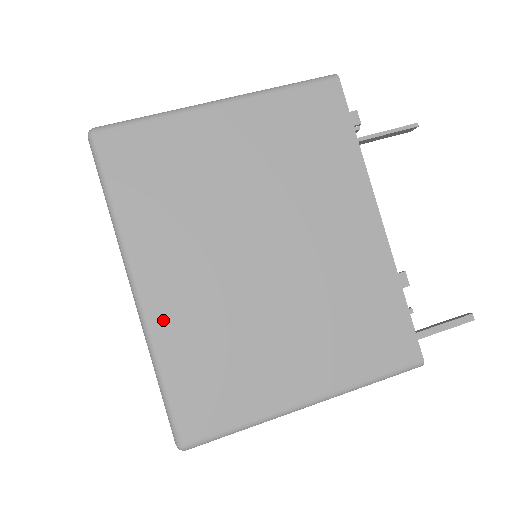
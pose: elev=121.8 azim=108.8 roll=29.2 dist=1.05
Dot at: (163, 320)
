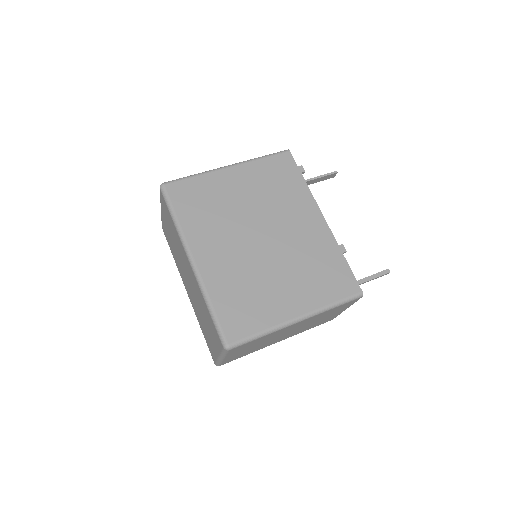
Dot at: (209, 276)
